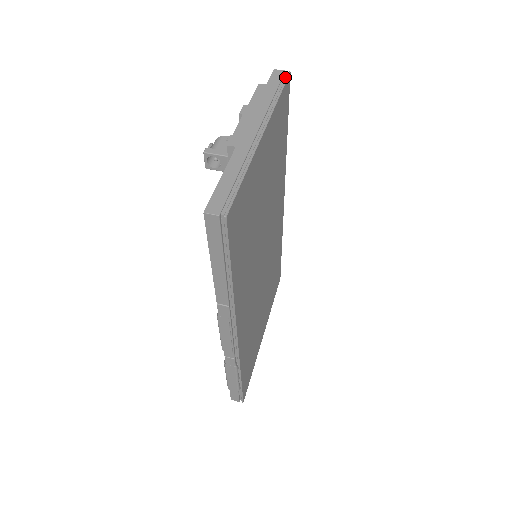
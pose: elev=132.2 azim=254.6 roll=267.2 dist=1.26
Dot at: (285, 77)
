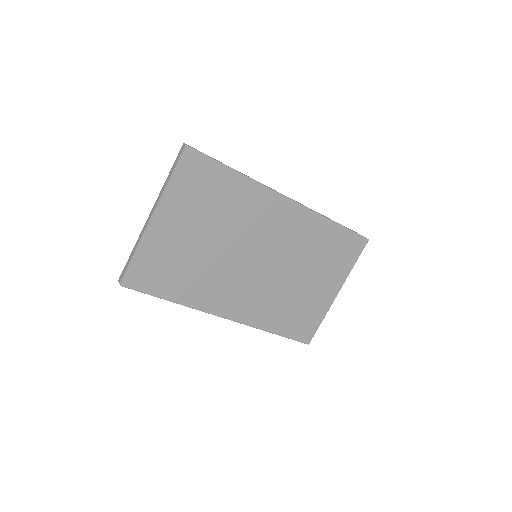
Dot at: (182, 153)
